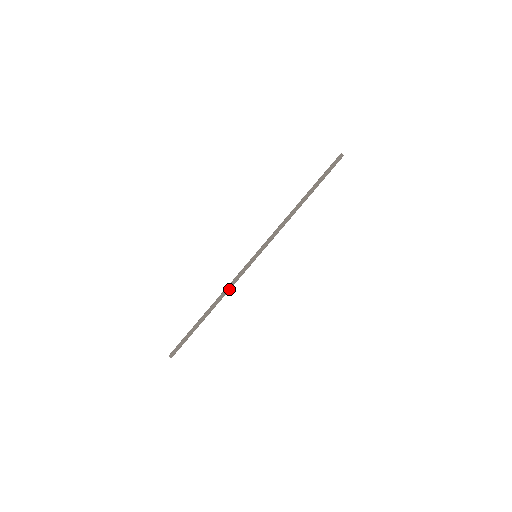
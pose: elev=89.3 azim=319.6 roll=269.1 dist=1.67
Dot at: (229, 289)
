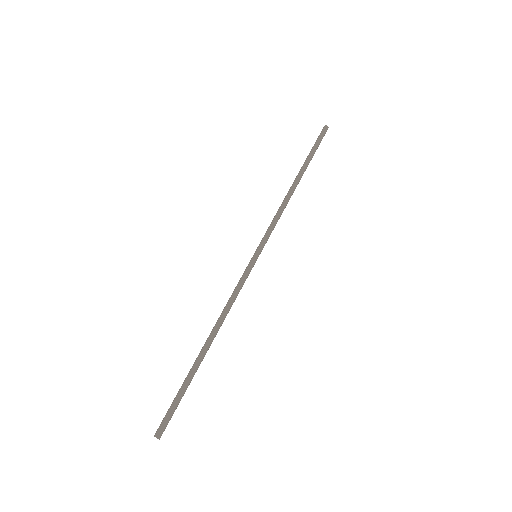
Dot at: (227, 306)
